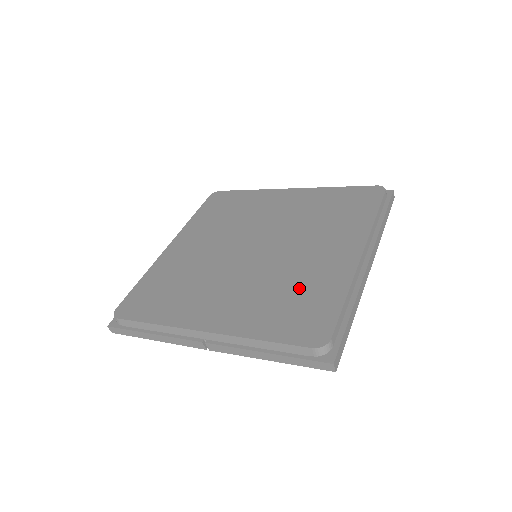
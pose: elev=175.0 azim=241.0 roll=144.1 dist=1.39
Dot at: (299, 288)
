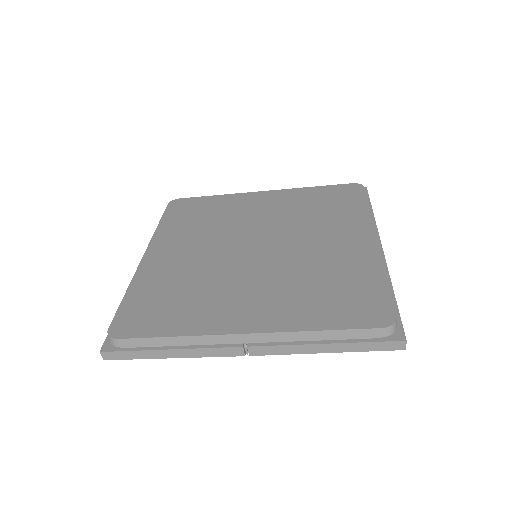
Dot at: (332, 277)
